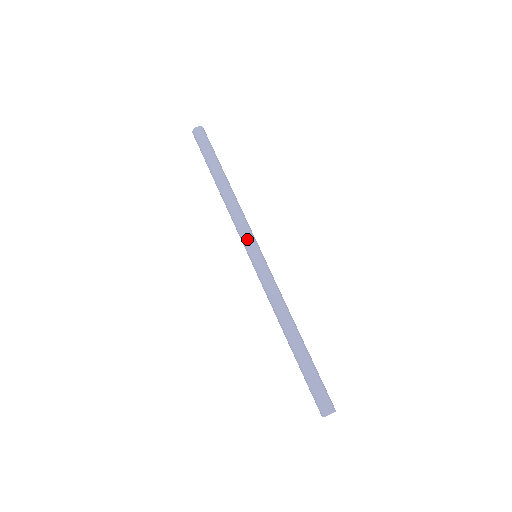
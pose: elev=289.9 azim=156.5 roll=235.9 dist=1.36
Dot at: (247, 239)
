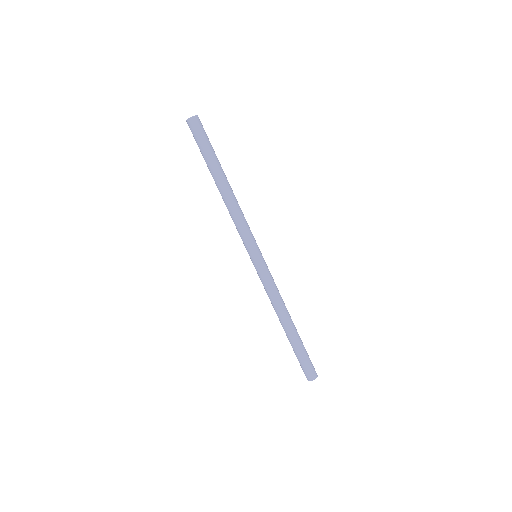
Dot at: (245, 244)
